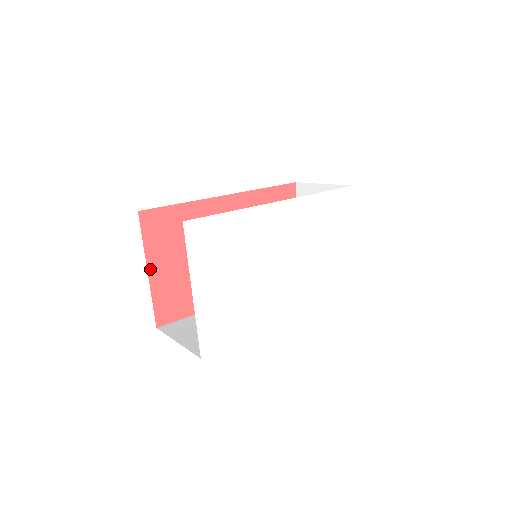
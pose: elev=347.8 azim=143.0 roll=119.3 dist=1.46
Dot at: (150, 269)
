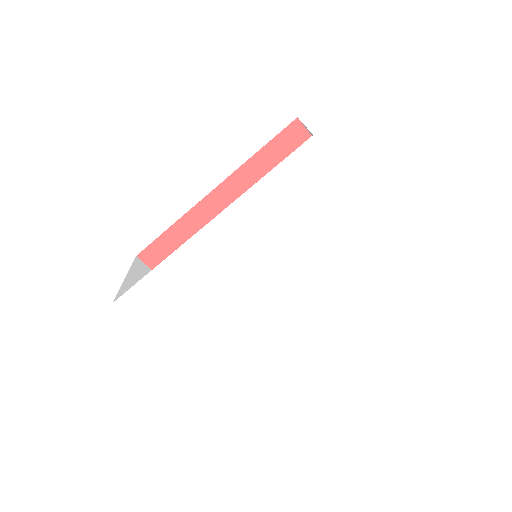
Dot at: occluded
